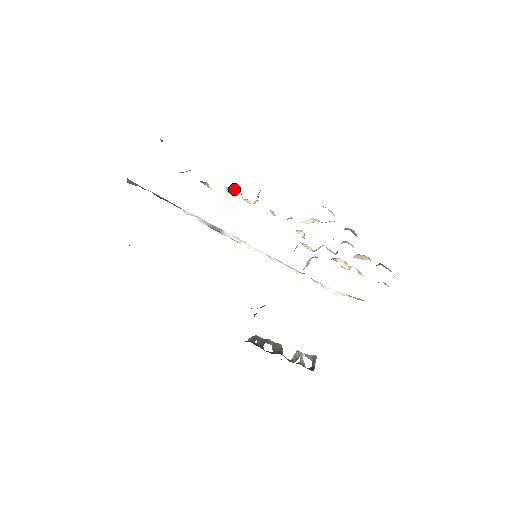
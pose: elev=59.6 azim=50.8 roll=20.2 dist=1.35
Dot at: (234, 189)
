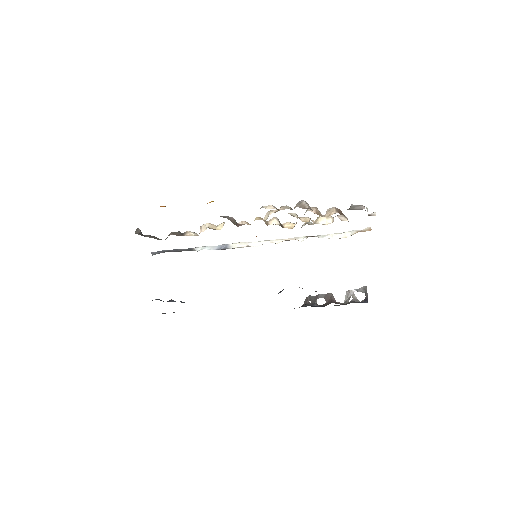
Dot at: (204, 226)
